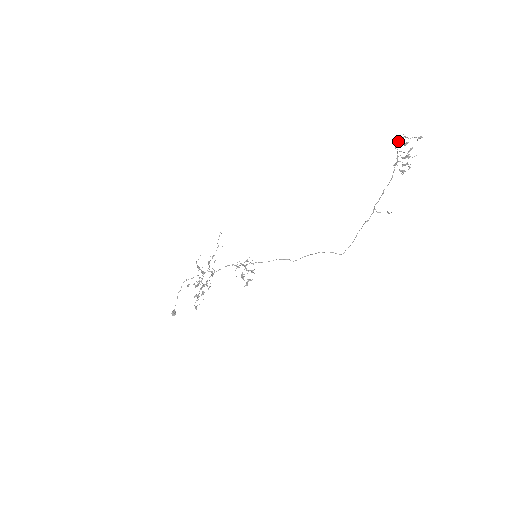
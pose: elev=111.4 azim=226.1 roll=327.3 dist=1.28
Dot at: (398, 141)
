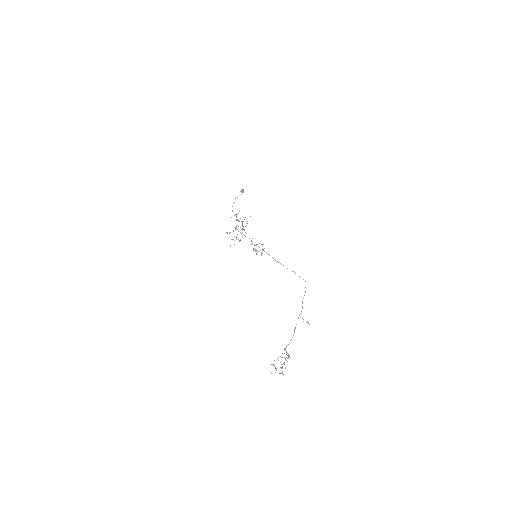
Dot at: (272, 364)
